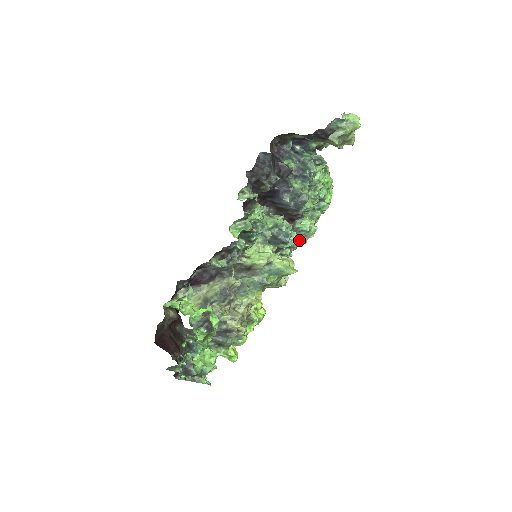
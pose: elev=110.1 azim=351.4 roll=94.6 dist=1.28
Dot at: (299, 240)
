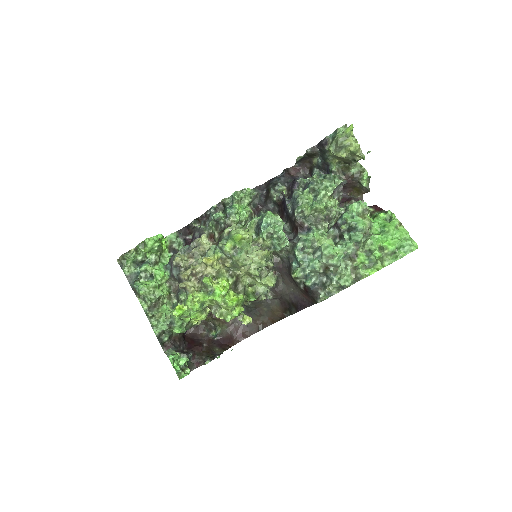
Dot at: (313, 261)
